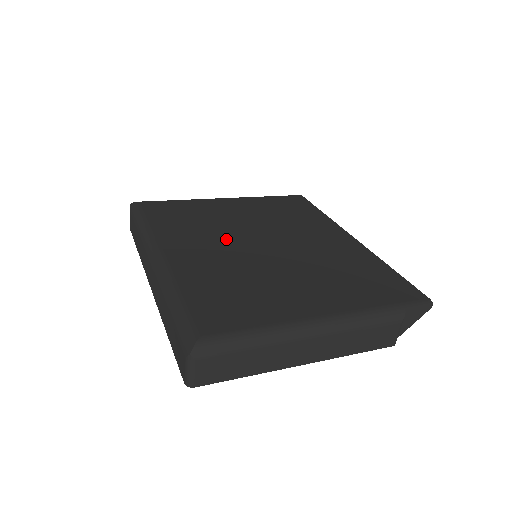
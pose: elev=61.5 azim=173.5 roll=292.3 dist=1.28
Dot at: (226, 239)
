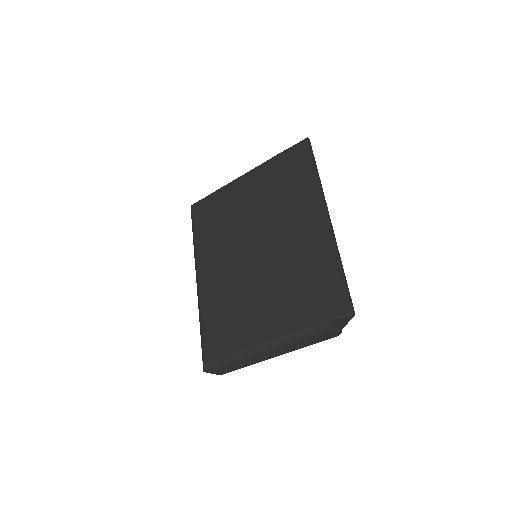
Dot at: (234, 248)
